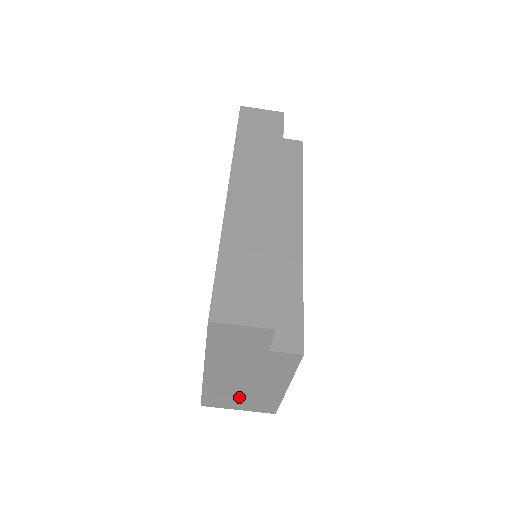
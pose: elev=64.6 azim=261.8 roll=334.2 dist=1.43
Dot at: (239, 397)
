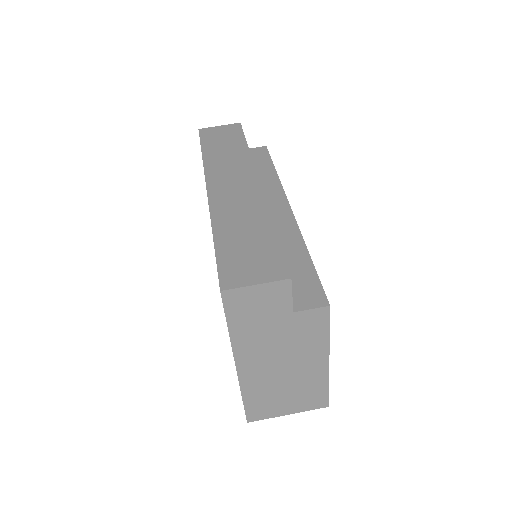
Dot at: (283, 394)
